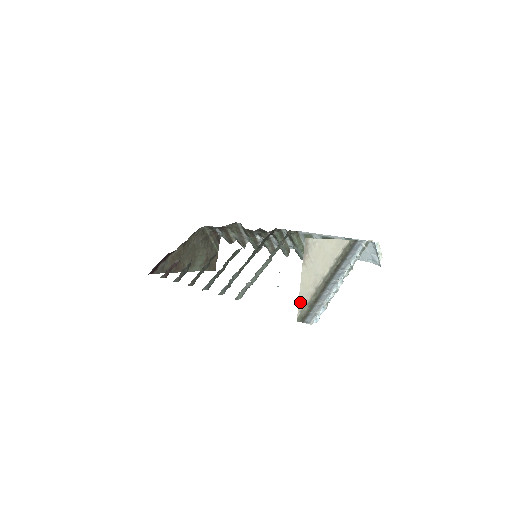
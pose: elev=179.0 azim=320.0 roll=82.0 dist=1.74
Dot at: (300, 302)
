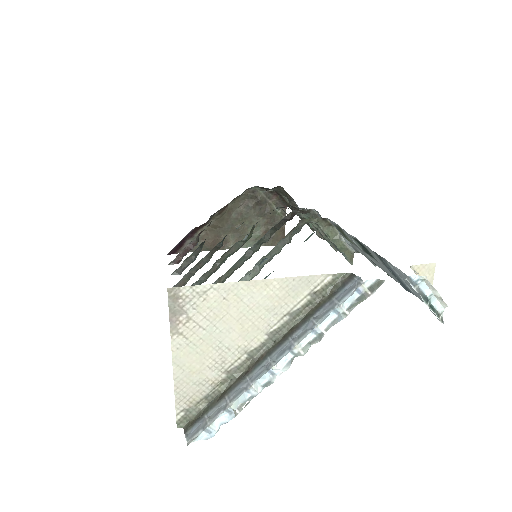
Dot at: (181, 396)
